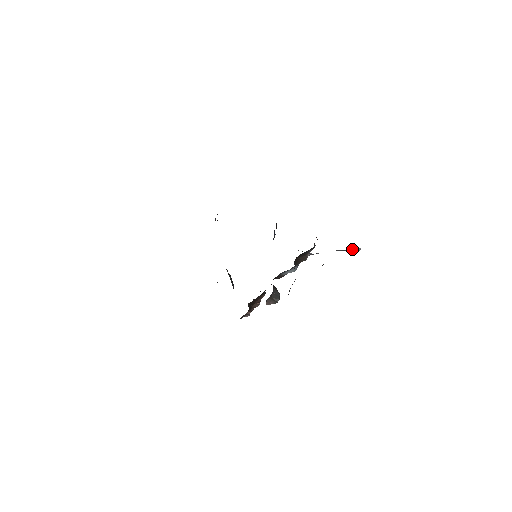
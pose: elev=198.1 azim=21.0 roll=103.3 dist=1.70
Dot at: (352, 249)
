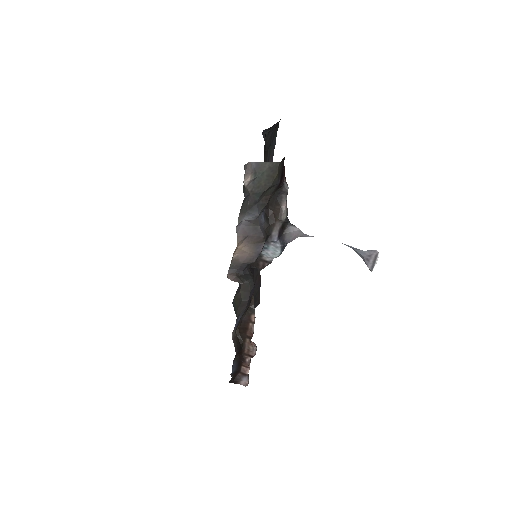
Dot at: (365, 251)
